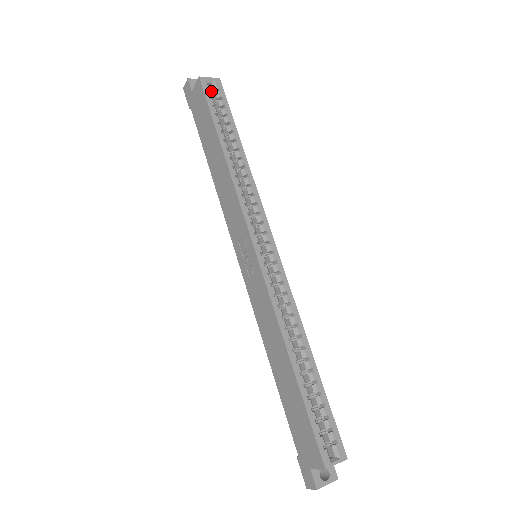
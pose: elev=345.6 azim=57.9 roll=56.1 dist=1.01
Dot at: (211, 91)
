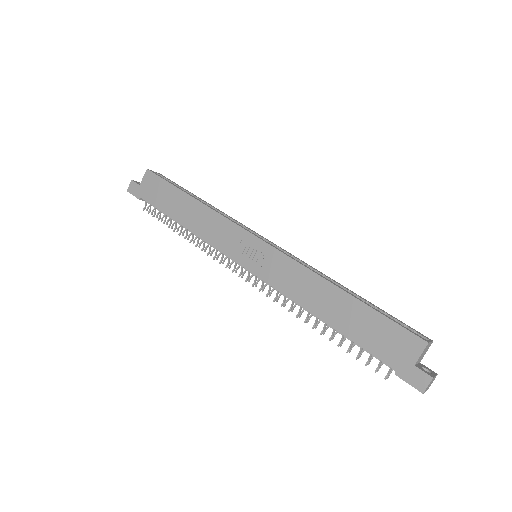
Dot at: occluded
